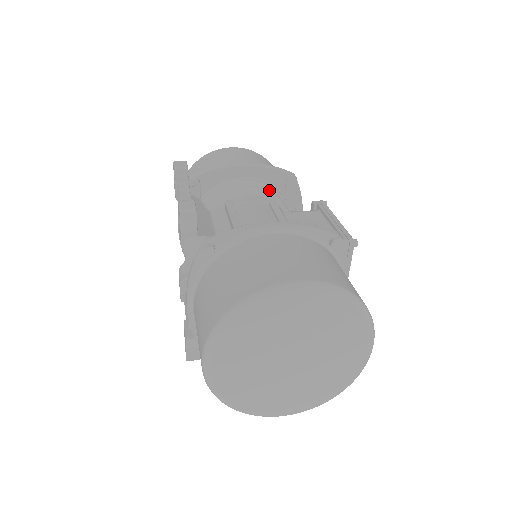
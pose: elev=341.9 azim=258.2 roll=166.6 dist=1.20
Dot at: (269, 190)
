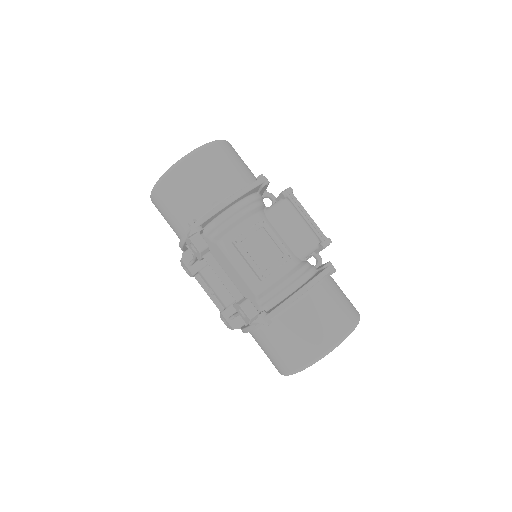
Dot at: (253, 205)
